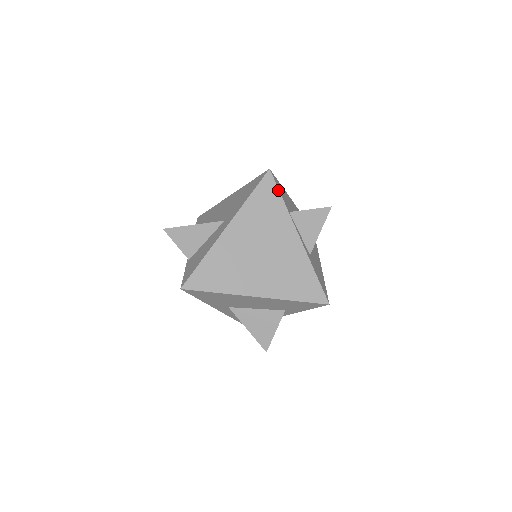
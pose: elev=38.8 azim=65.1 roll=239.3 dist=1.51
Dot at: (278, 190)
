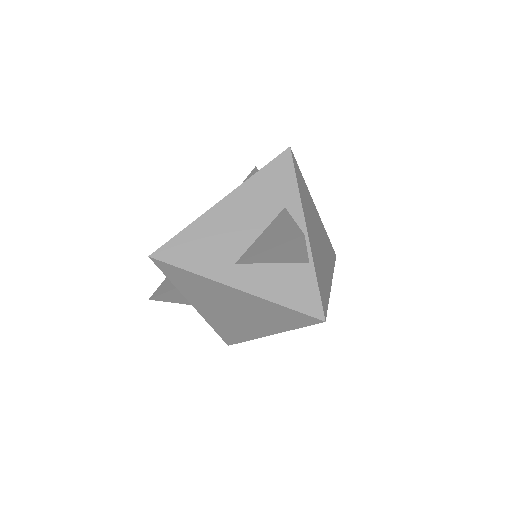
Dot at: occluded
